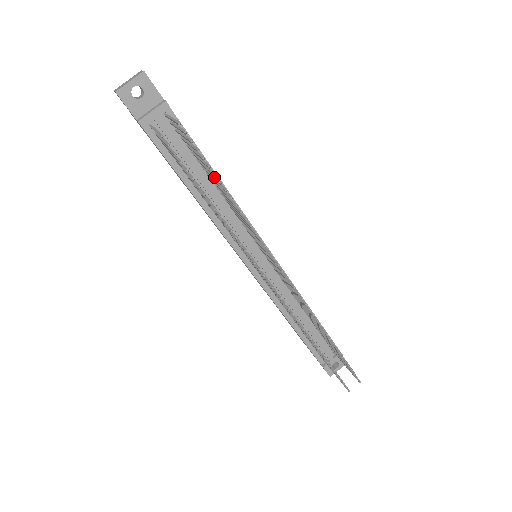
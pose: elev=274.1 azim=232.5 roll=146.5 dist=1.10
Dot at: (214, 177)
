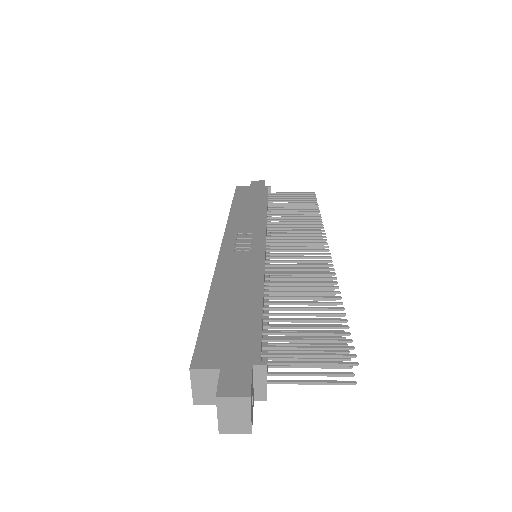
Dot at: (323, 316)
